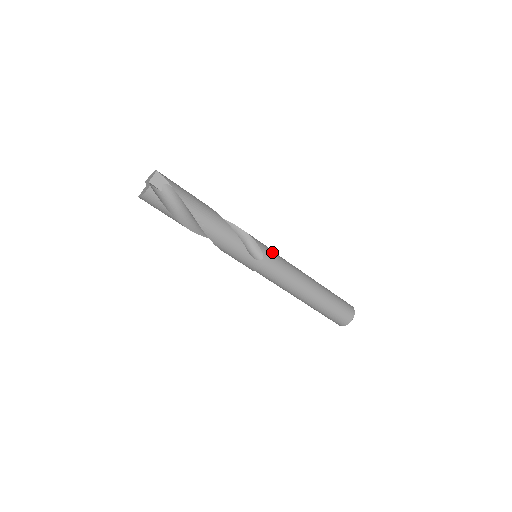
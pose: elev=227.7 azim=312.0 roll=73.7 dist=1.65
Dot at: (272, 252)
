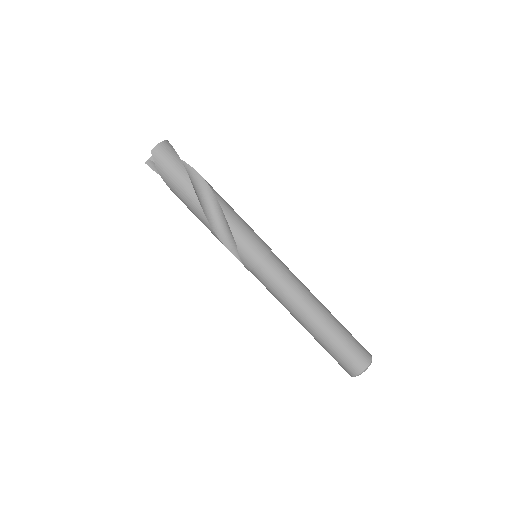
Dot at: occluded
